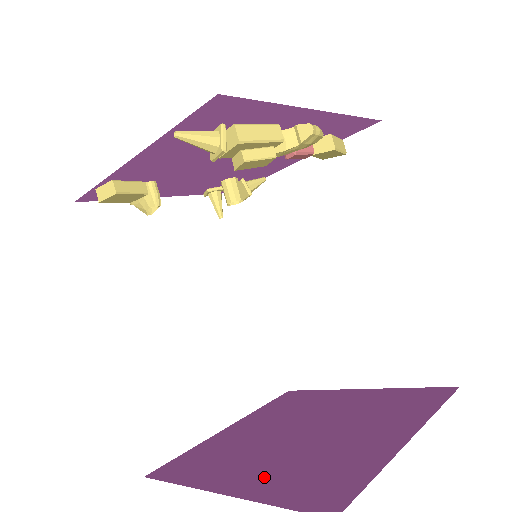
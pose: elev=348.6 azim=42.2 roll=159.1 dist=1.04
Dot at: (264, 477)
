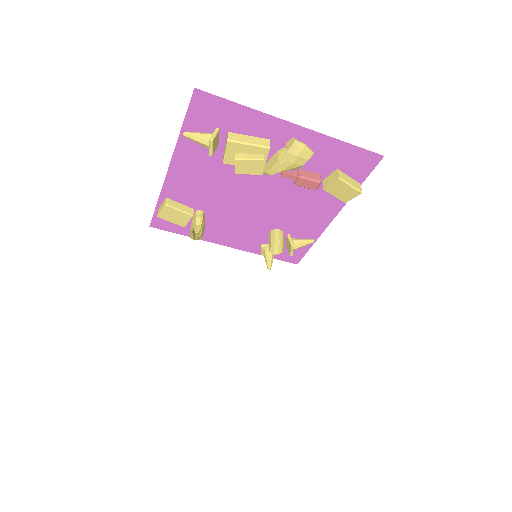
Dot at: occluded
